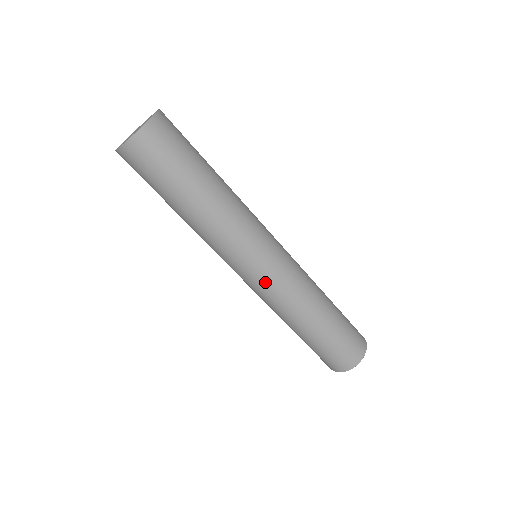
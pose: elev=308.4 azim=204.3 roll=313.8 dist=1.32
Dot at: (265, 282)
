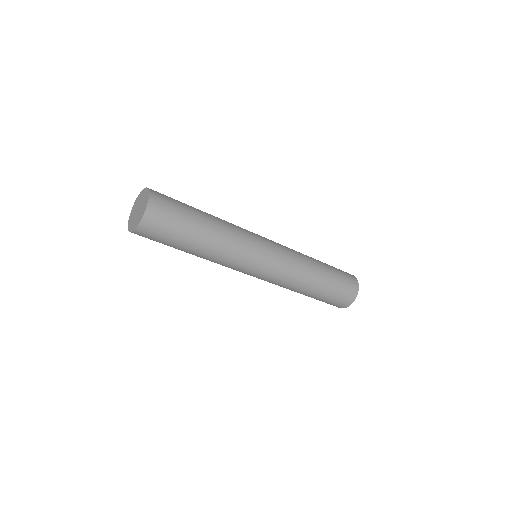
Dot at: (274, 269)
